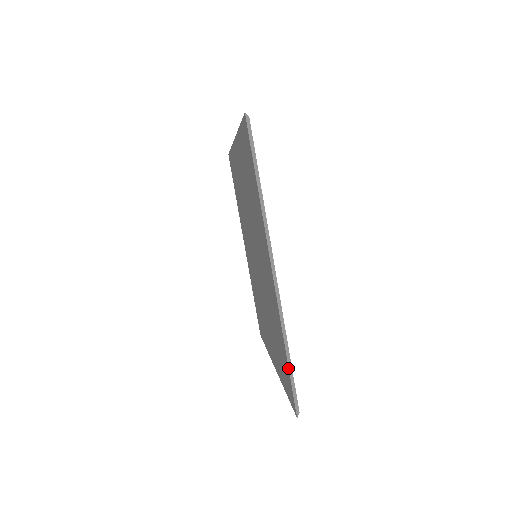
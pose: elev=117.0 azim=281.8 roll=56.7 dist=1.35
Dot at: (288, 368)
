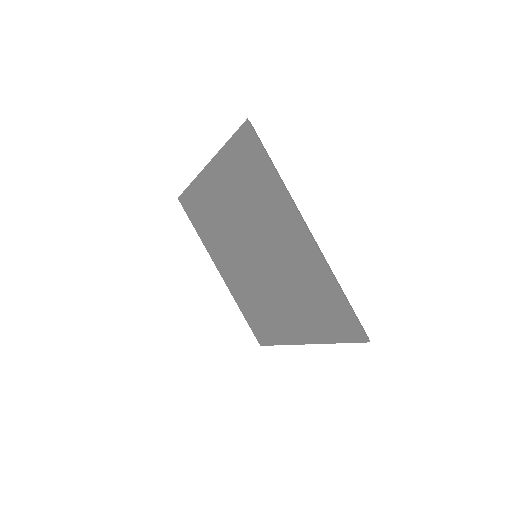
Dot at: (348, 304)
